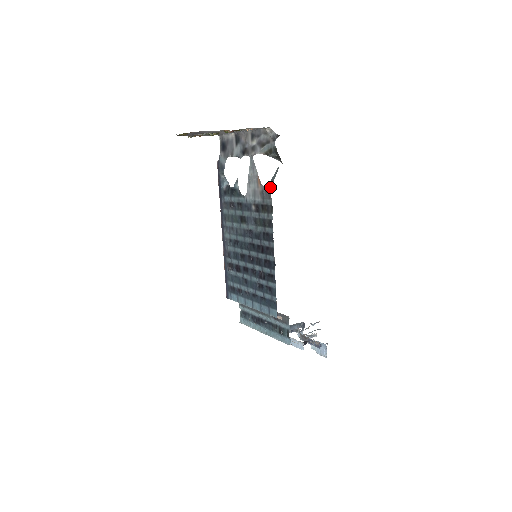
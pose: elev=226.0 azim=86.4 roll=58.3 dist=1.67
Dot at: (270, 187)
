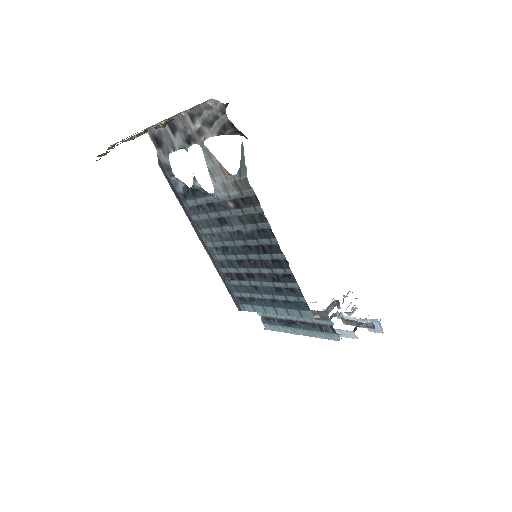
Dot at: (244, 174)
